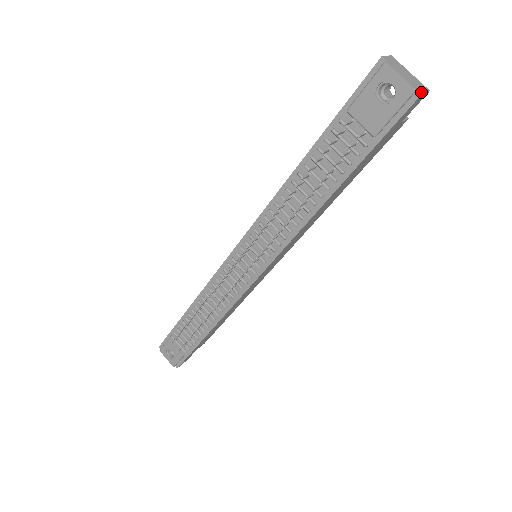
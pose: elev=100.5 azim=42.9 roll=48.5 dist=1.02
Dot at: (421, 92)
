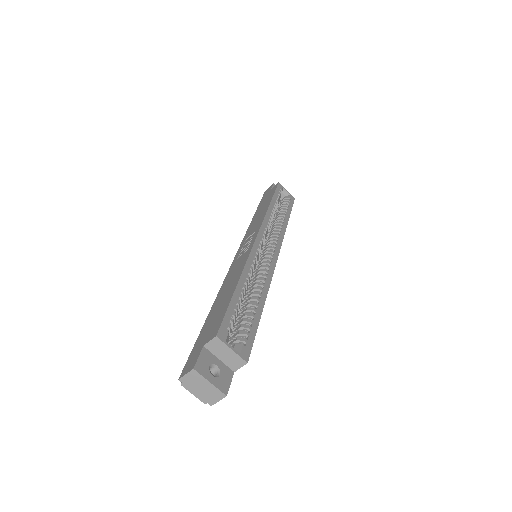
Dot at: (211, 404)
